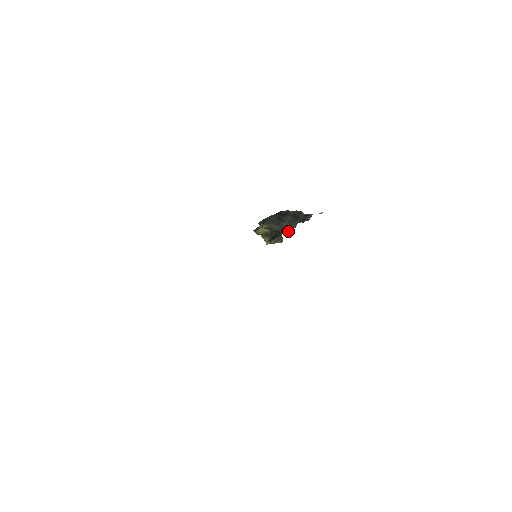
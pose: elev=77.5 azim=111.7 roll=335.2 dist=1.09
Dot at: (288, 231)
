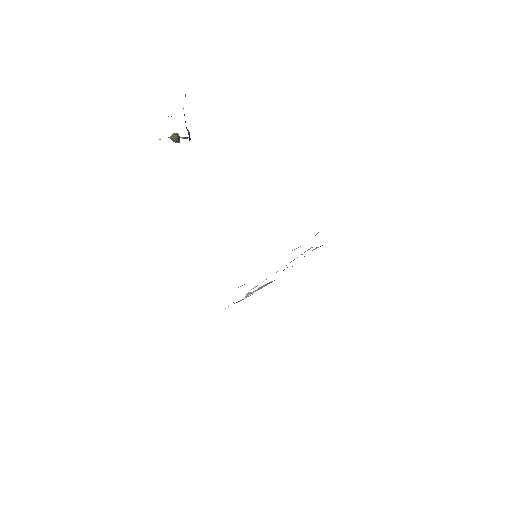
Dot at: occluded
